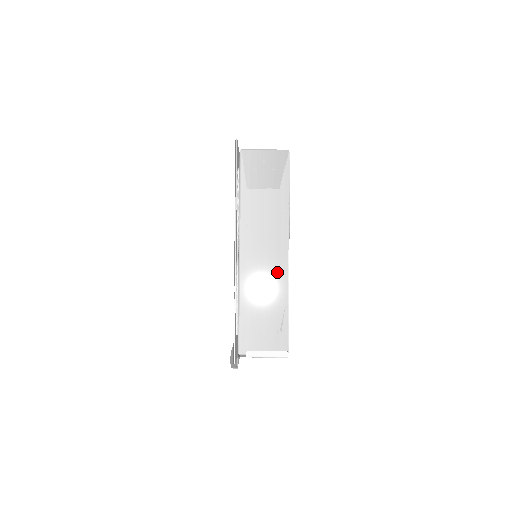
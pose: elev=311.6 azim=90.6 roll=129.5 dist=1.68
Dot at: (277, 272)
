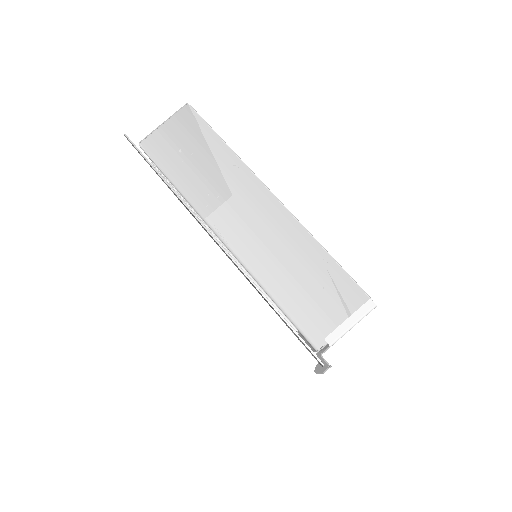
Dot at: (280, 226)
